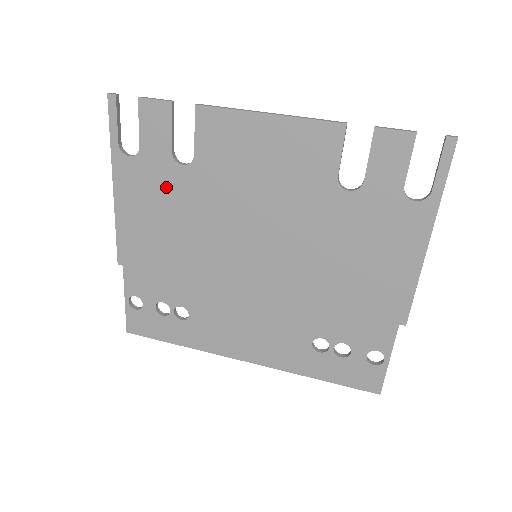
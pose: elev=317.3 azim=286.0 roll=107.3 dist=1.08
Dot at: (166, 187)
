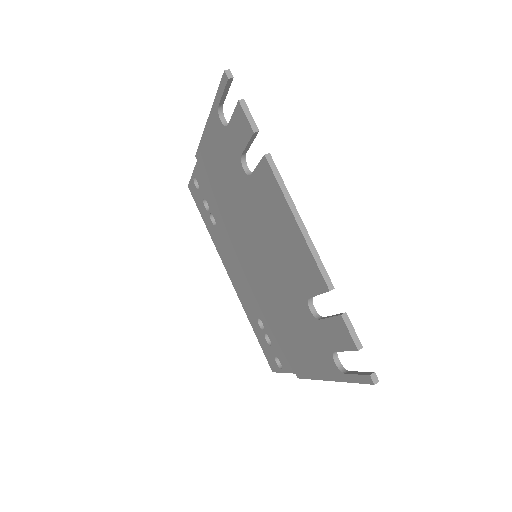
Dot at: (231, 164)
